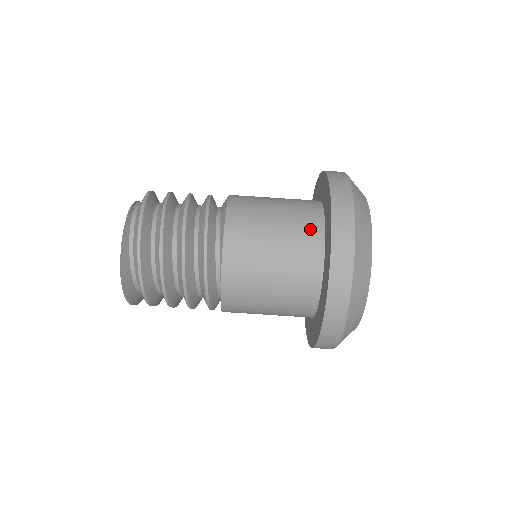
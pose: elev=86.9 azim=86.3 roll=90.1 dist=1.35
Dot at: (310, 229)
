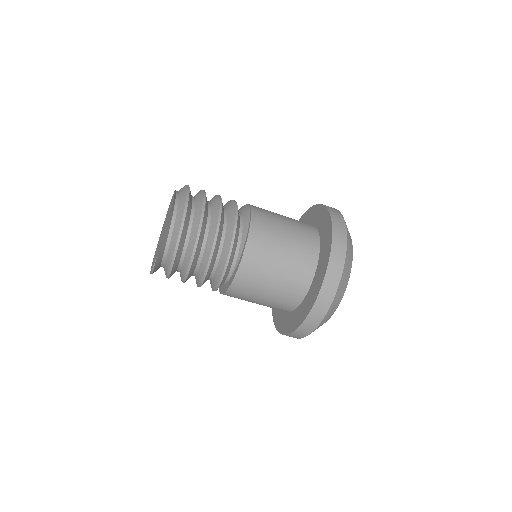
Dot at: (310, 246)
